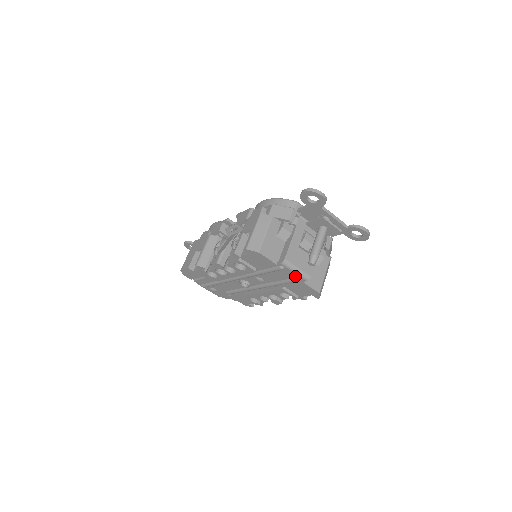
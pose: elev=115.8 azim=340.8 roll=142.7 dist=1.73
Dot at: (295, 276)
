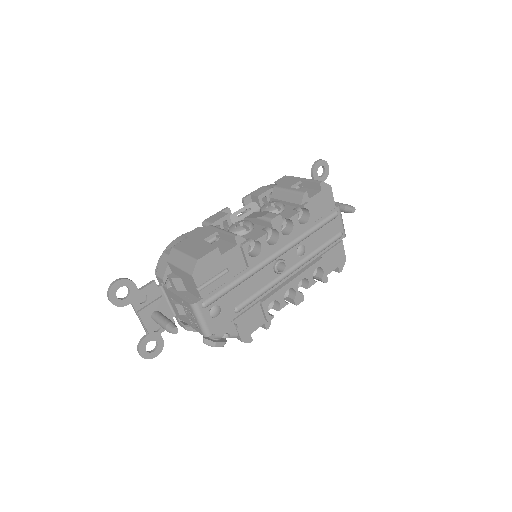
Dot at: (339, 230)
